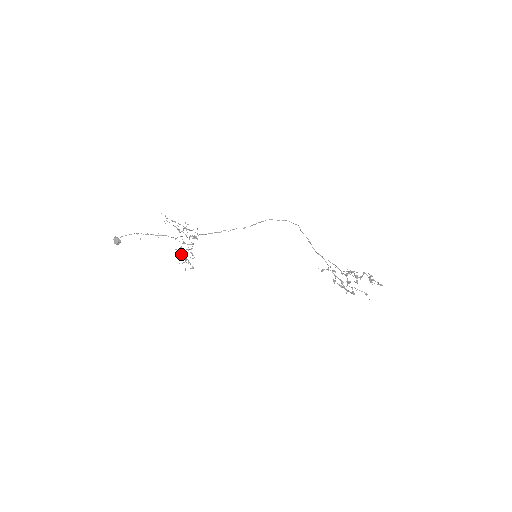
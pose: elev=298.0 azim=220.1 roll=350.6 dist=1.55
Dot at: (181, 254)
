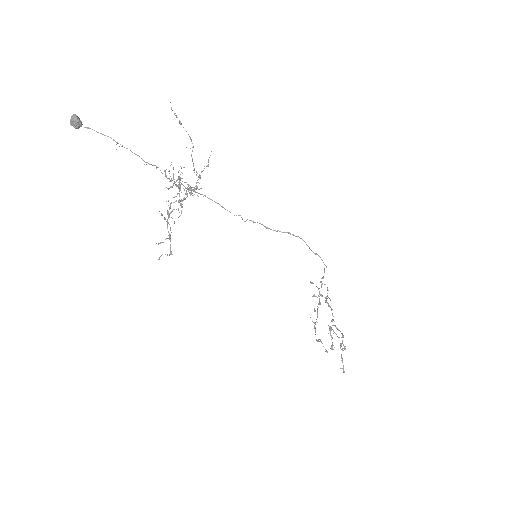
Dot at: (165, 219)
